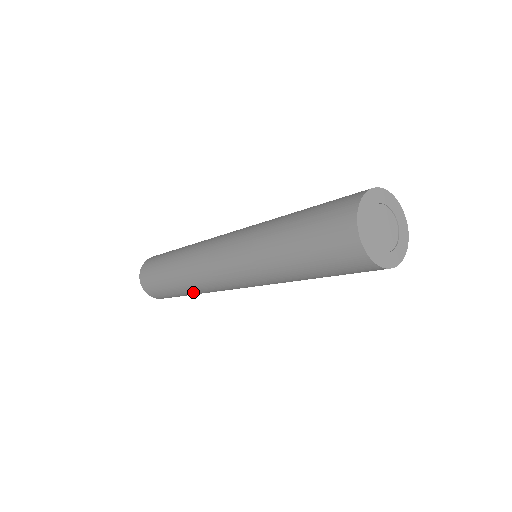
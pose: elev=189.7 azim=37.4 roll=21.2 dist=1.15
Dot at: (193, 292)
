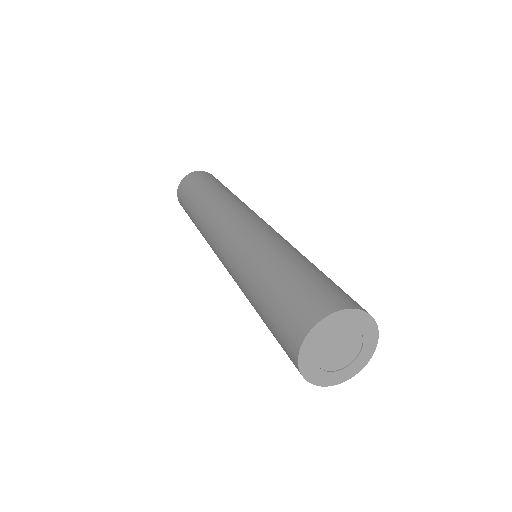
Dot at: occluded
